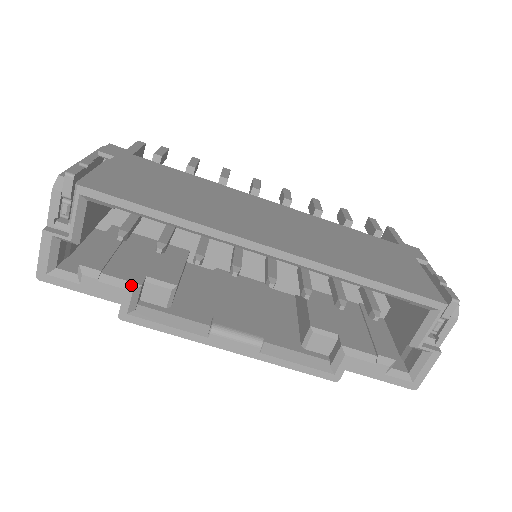
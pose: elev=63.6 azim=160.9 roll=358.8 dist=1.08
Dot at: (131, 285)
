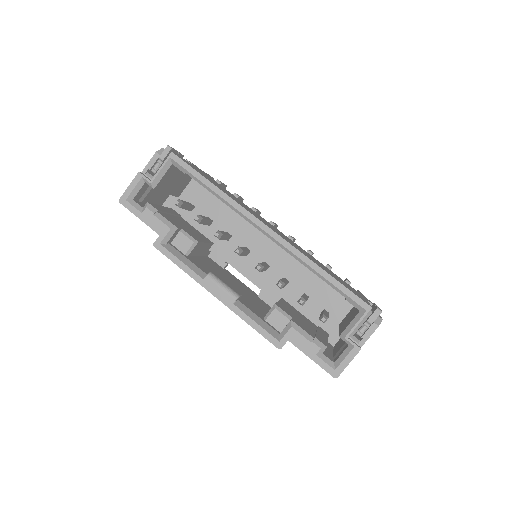
Dot at: (171, 225)
